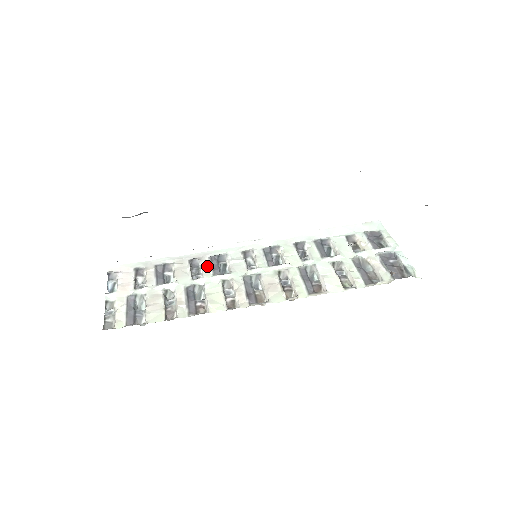
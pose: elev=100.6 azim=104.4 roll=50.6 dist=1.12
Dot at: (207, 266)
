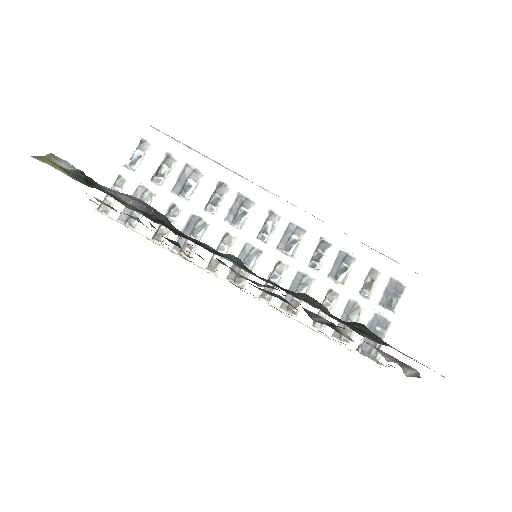
Dot at: (228, 203)
